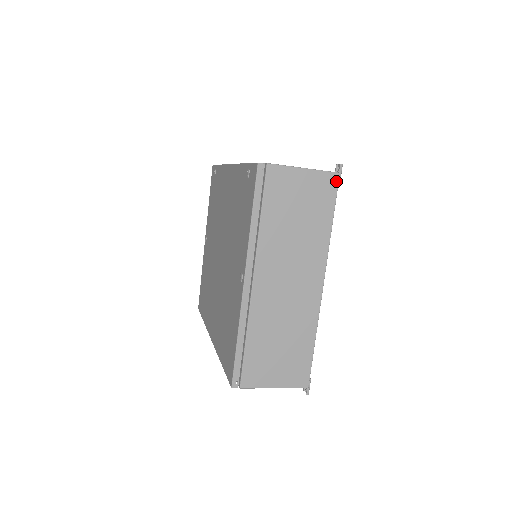
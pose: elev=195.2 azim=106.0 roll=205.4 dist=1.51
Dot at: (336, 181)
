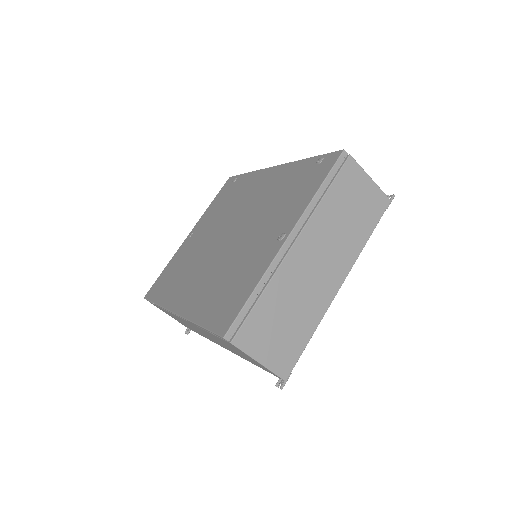
Dot at: (386, 205)
